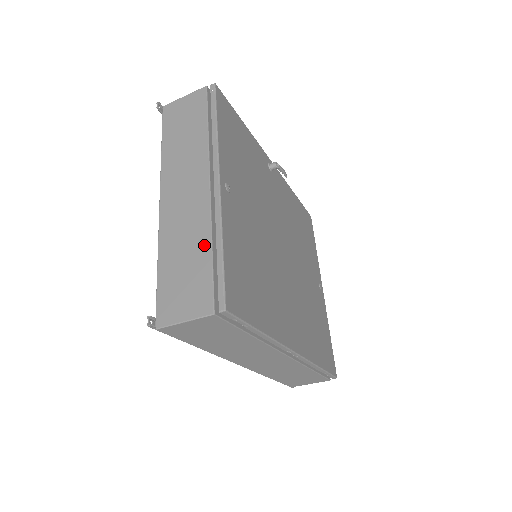
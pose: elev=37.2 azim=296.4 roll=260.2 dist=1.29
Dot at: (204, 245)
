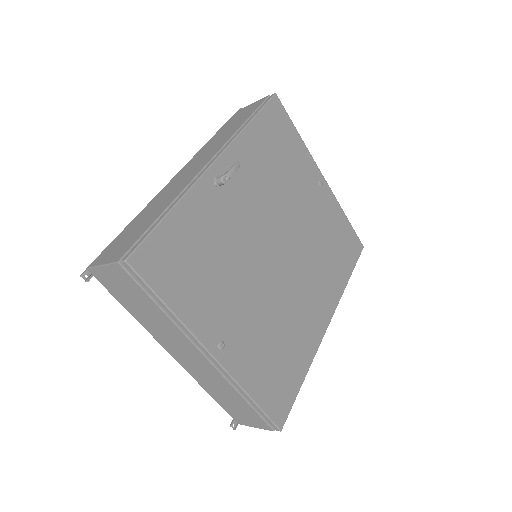
Dot at: (237, 397)
